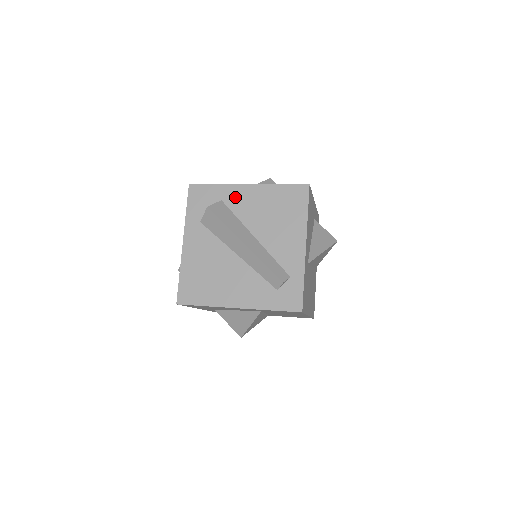
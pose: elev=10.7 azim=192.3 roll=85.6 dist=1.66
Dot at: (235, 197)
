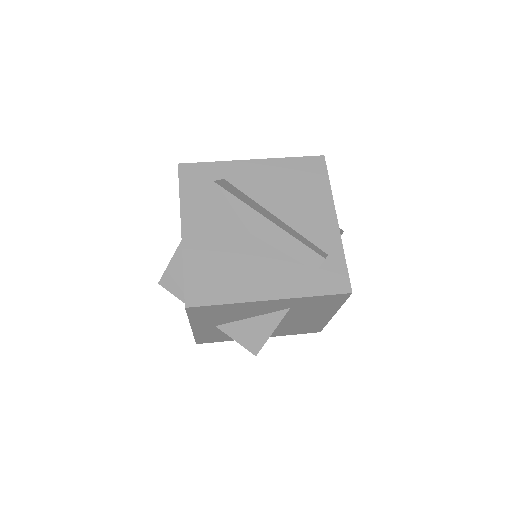
Dot at: (240, 174)
